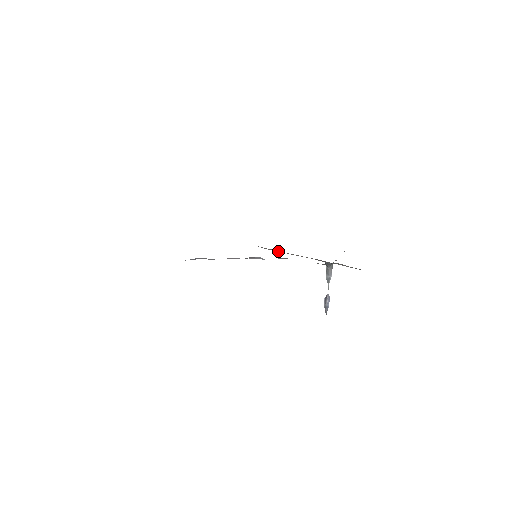
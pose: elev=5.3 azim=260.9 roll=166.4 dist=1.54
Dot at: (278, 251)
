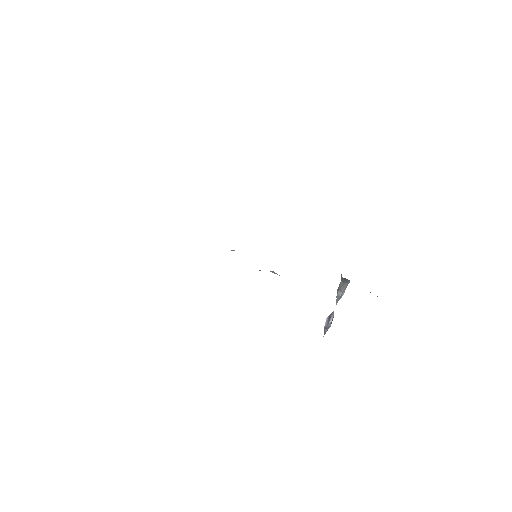
Dot at: occluded
